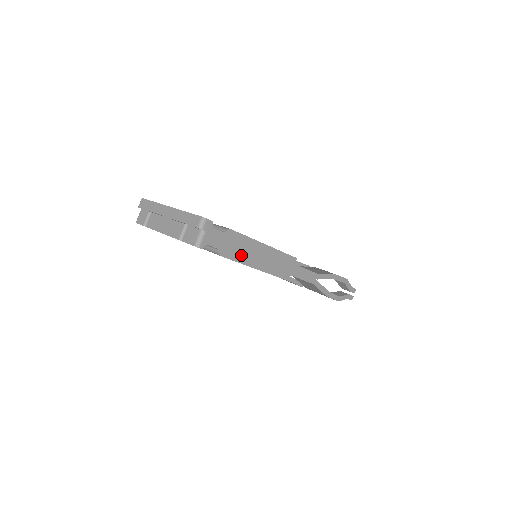
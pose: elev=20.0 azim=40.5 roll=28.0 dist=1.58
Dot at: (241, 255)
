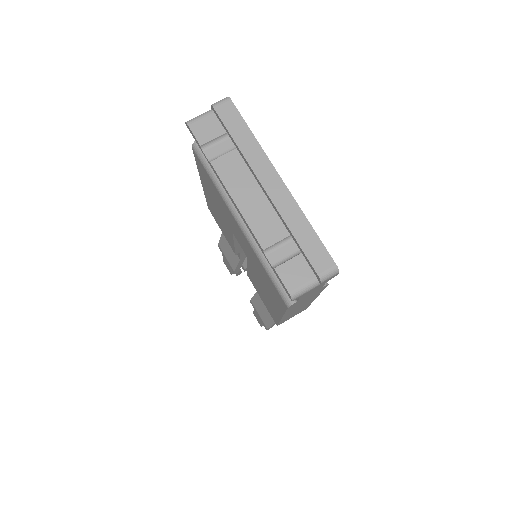
Dot at: (295, 306)
